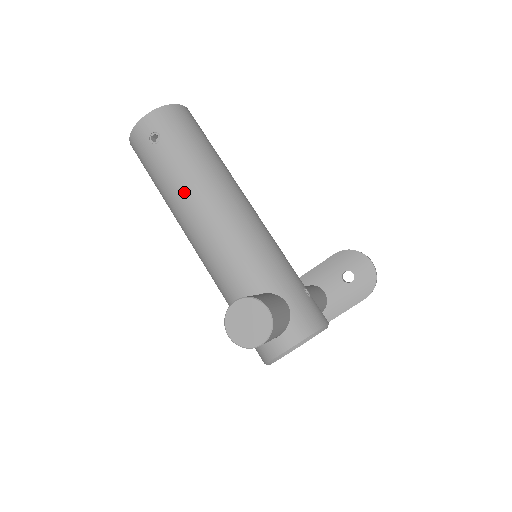
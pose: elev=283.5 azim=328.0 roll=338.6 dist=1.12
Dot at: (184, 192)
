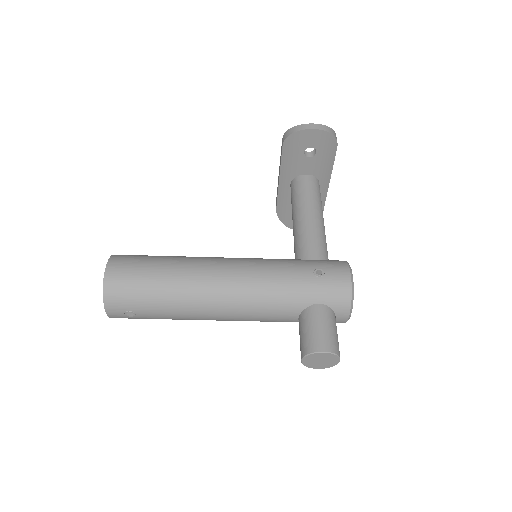
Dot at: (189, 317)
